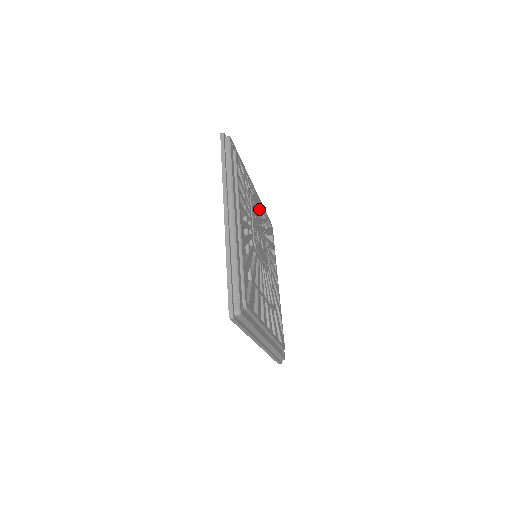
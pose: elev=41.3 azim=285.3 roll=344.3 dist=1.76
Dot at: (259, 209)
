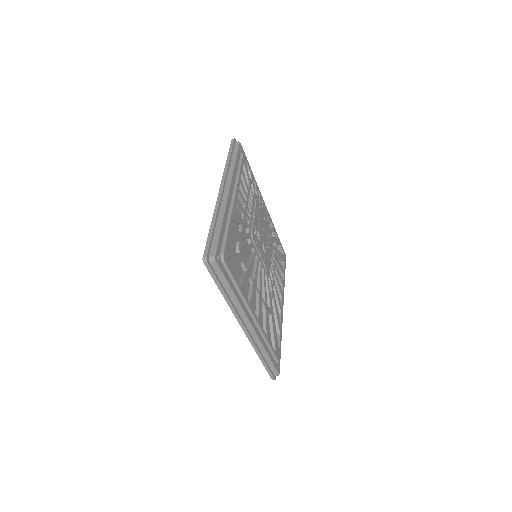
Dot at: (268, 223)
